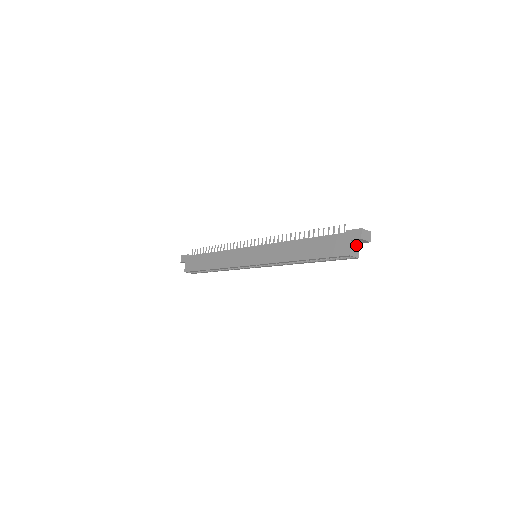
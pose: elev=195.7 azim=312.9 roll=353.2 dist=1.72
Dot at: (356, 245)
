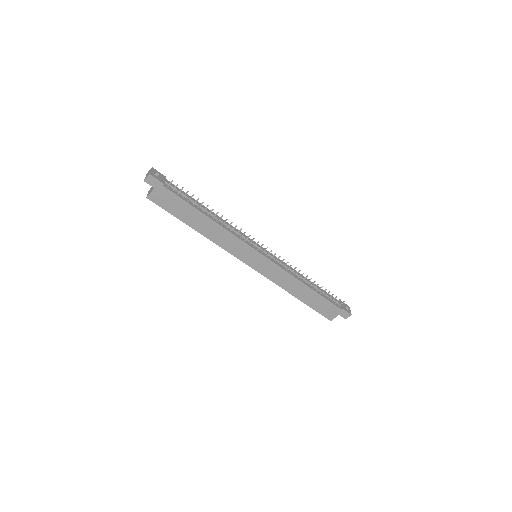
Dot at: occluded
